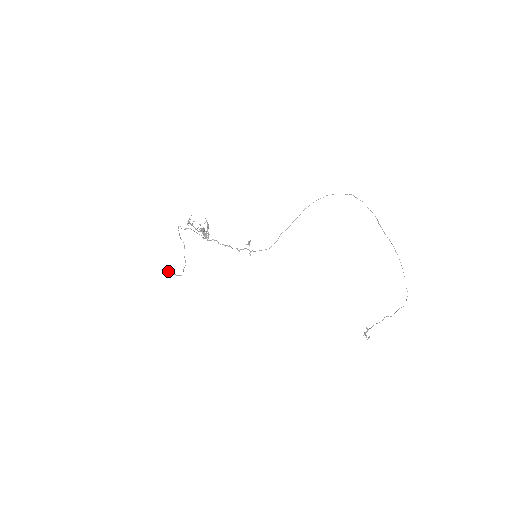
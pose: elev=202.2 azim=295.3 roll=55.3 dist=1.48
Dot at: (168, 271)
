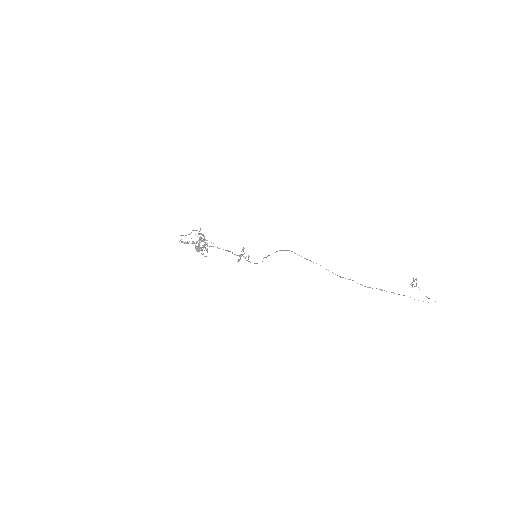
Dot at: (197, 250)
